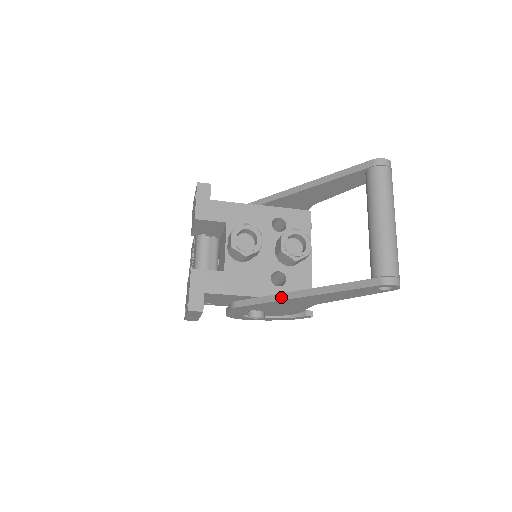
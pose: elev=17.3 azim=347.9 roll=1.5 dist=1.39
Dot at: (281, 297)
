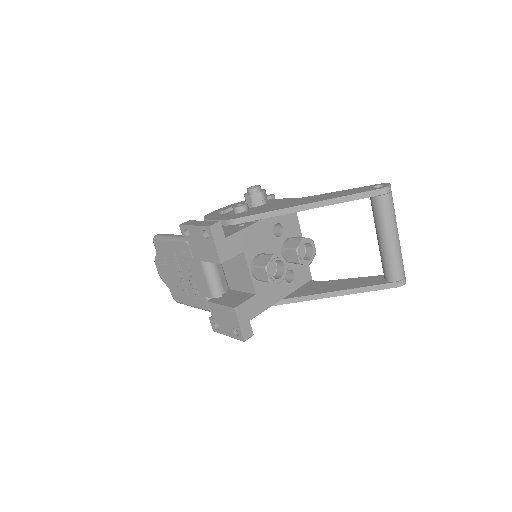
Dot at: (307, 298)
